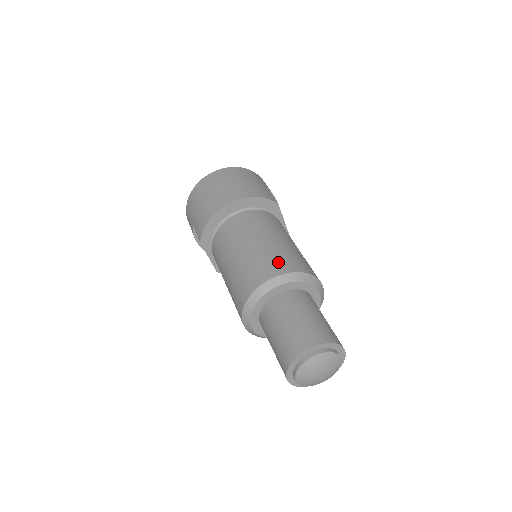
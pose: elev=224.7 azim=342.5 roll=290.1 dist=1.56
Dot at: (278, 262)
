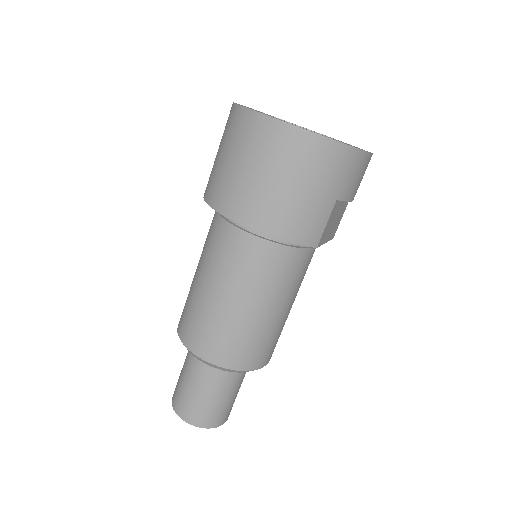
Dot at: (222, 347)
